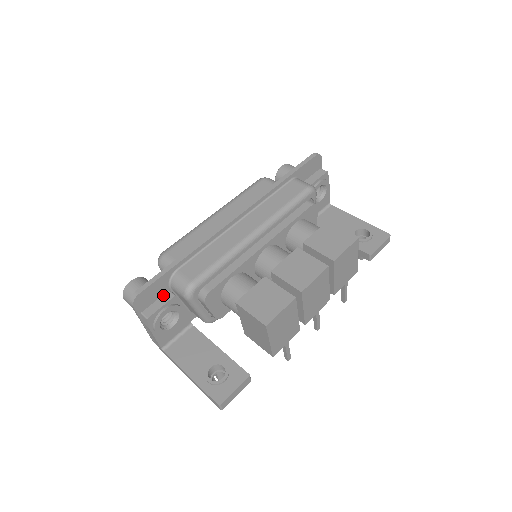
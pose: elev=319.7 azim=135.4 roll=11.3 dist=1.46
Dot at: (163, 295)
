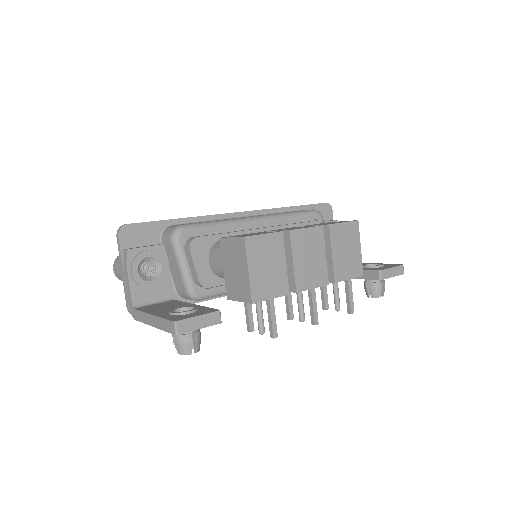
Dot at: (151, 245)
